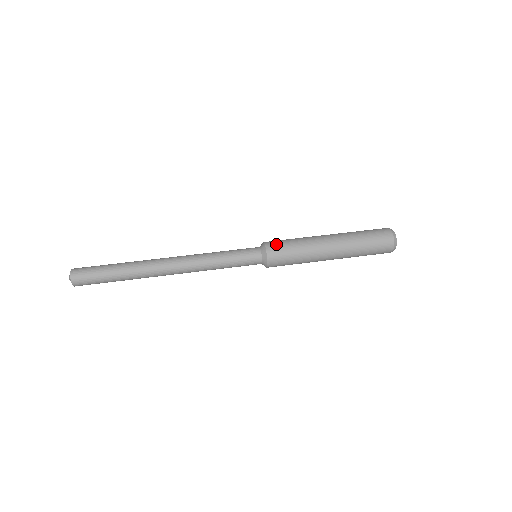
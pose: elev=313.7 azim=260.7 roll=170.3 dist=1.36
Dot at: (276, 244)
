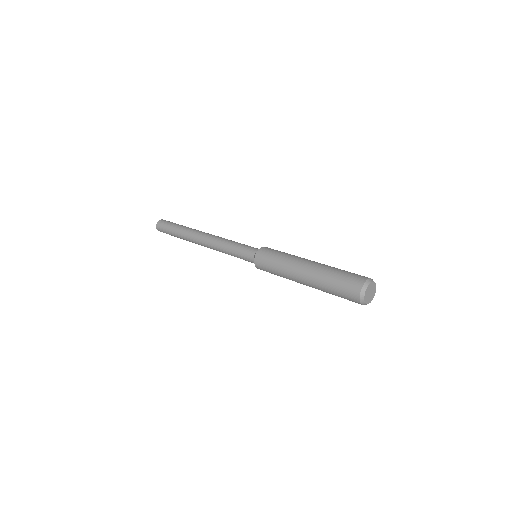
Dot at: (266, 252)
